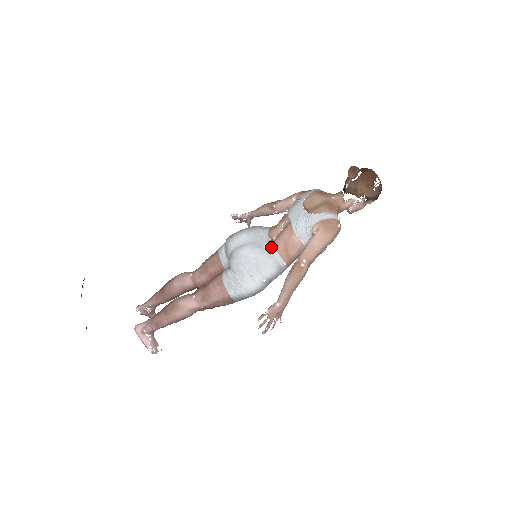
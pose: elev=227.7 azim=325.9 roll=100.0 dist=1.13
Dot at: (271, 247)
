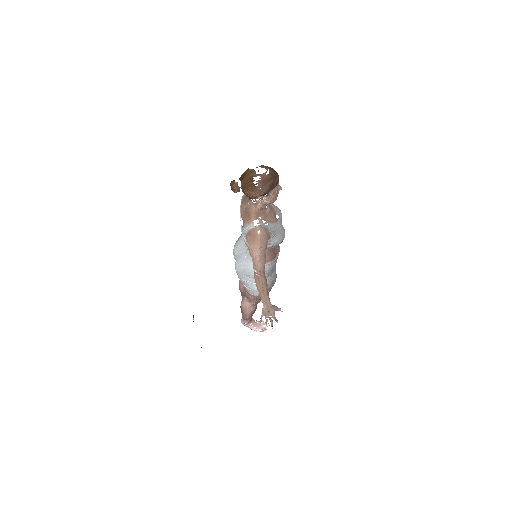
Dot at: (249, 255)
